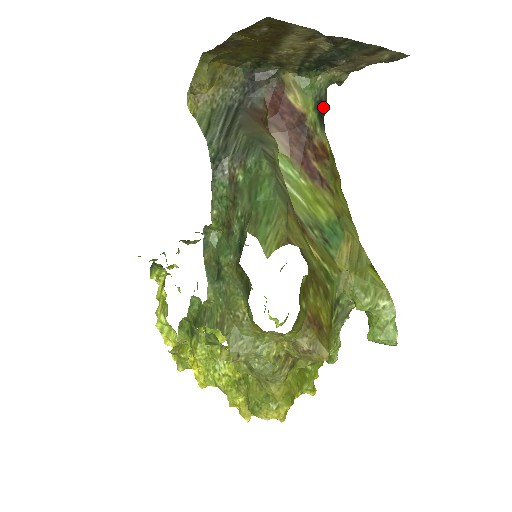
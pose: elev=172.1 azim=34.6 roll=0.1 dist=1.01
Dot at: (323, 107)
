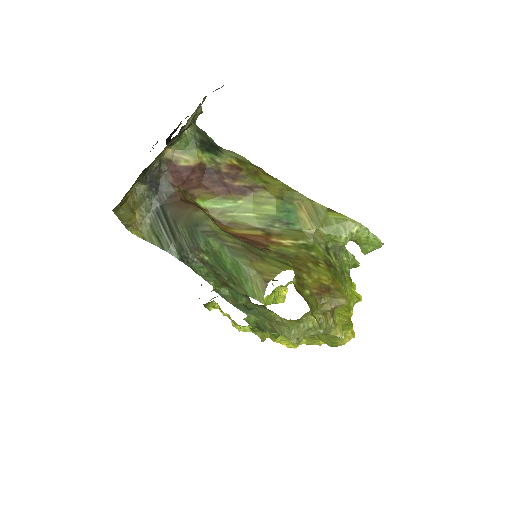
Dot at: (206, 141)
